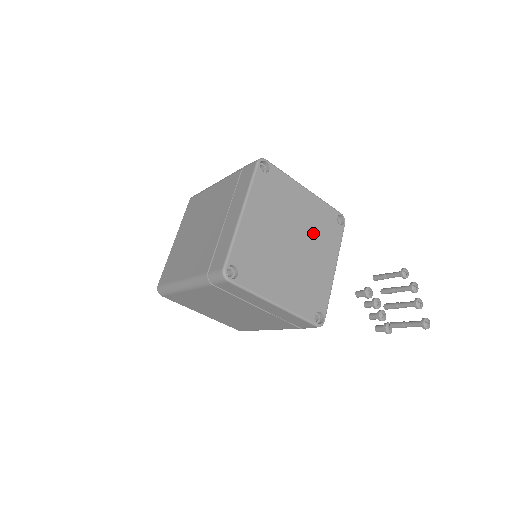
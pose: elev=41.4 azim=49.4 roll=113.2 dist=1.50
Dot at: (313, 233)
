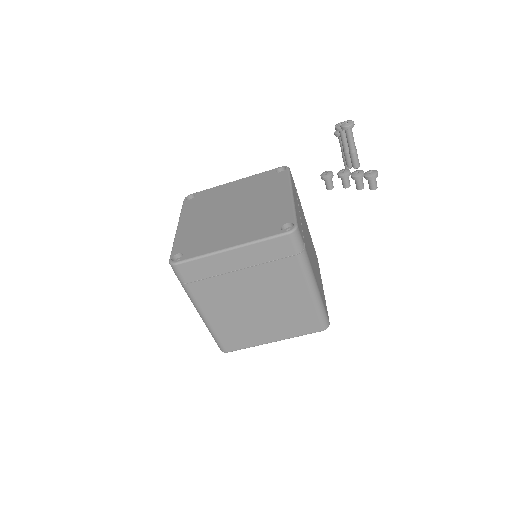
Dot at: (253, 193)
